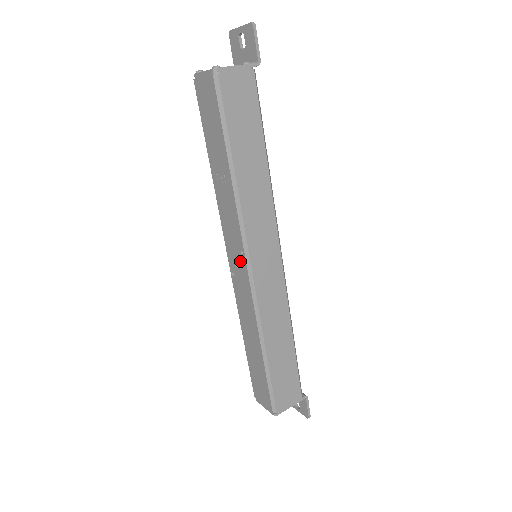
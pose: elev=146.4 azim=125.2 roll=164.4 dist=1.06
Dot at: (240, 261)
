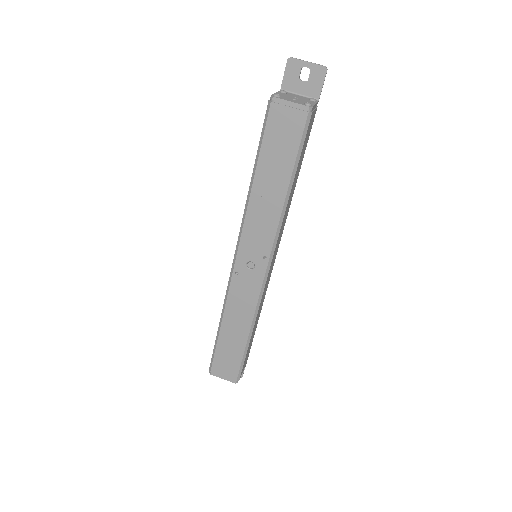
Dot at: (258, 264)
